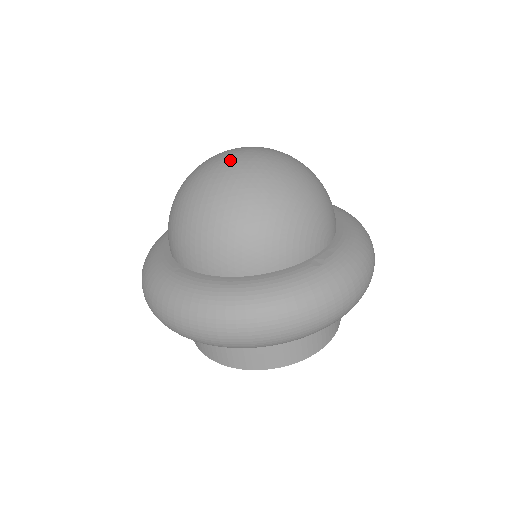
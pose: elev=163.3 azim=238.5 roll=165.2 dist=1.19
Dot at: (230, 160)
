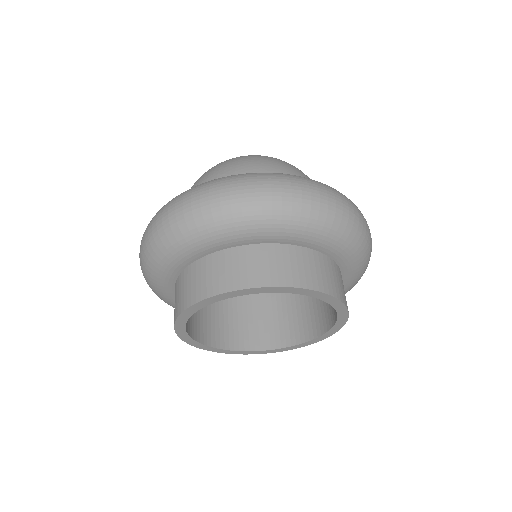
Dot at: occluded
